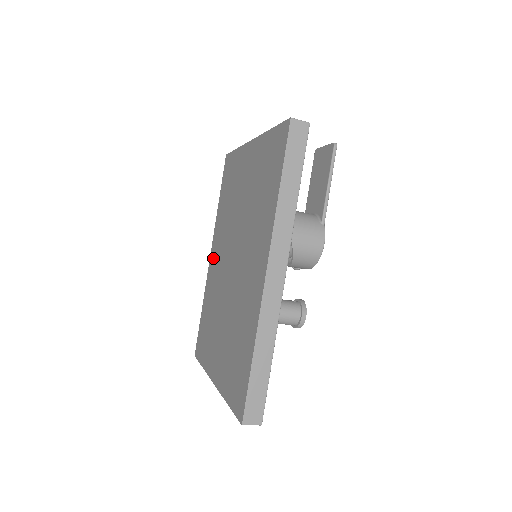
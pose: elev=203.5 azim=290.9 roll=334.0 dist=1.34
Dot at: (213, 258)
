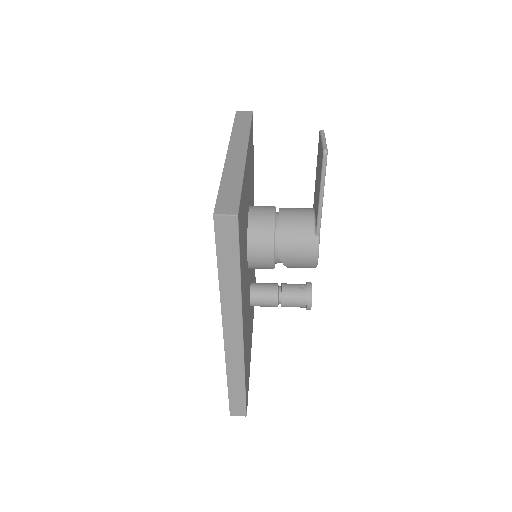
Dot at: occluded
